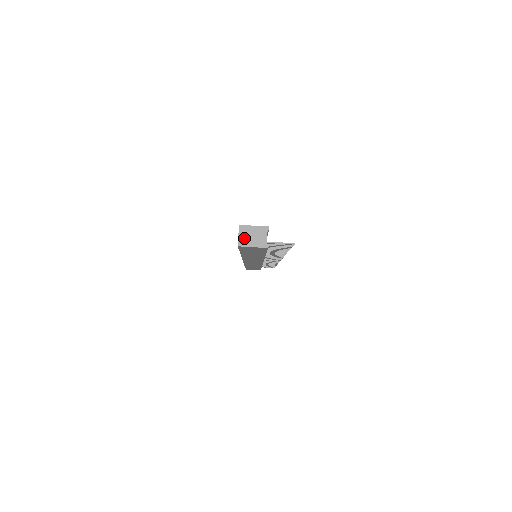
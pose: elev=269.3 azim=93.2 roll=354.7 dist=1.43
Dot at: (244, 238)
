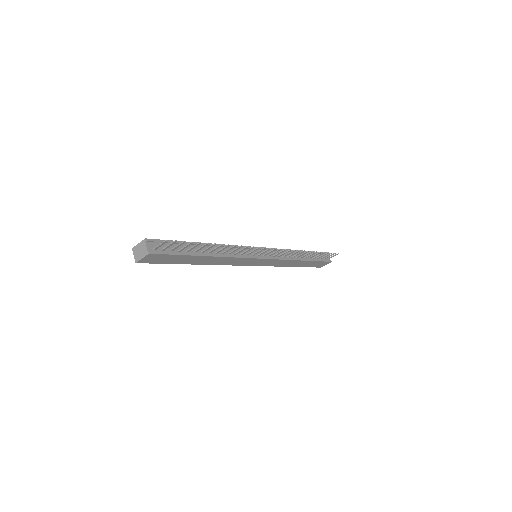
Dot at: (137, 255)
